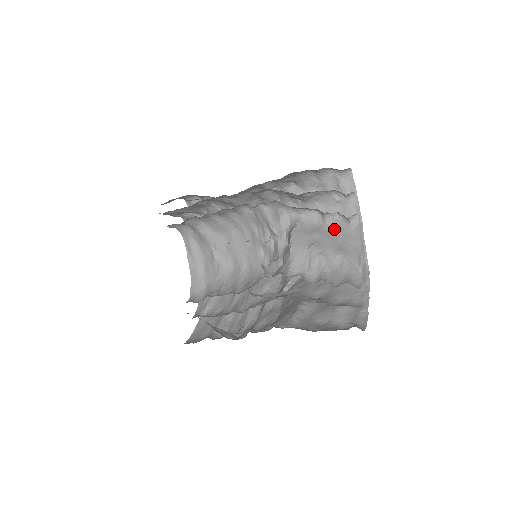
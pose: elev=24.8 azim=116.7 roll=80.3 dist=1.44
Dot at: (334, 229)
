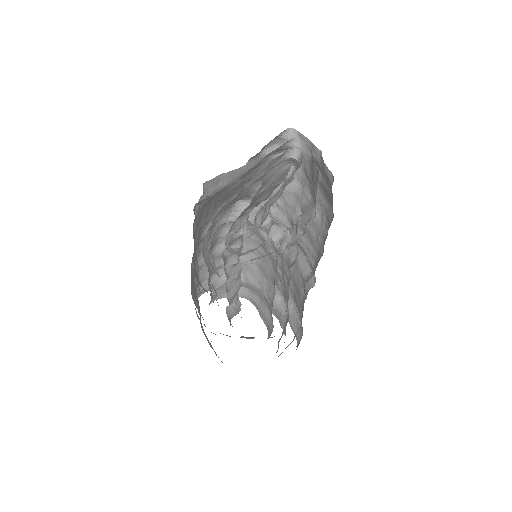
Dot at: occluded
